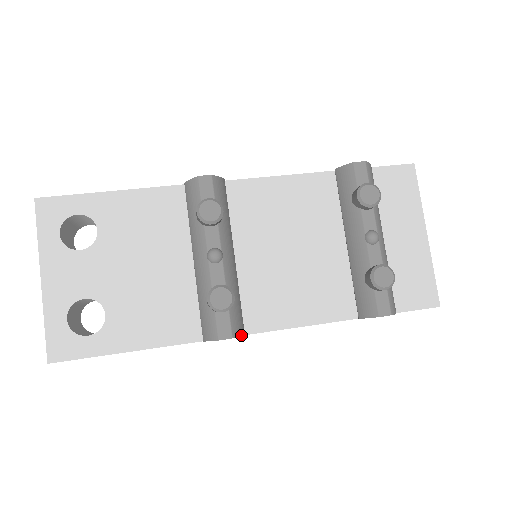
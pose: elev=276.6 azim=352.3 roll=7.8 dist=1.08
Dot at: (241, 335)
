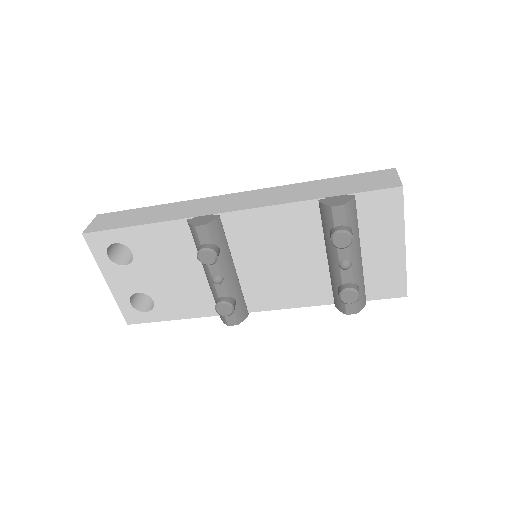
Dot at: (245, 318)
